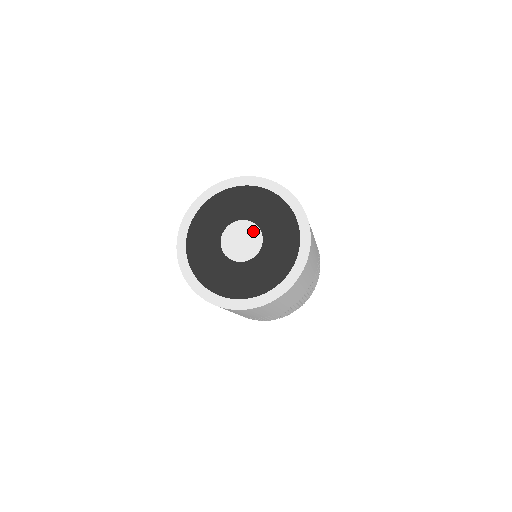
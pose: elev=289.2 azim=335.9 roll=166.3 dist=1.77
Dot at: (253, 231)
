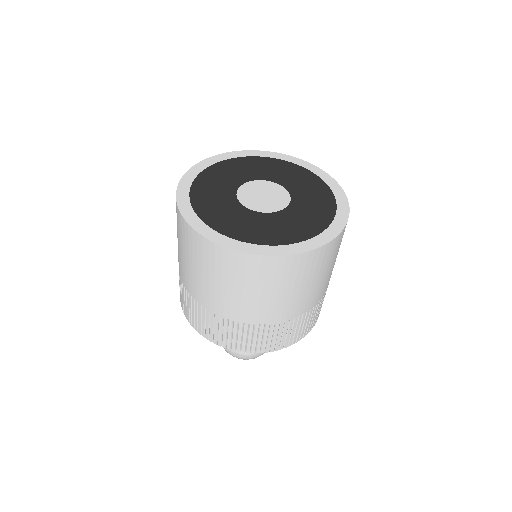
Dot at: (263, 185)
